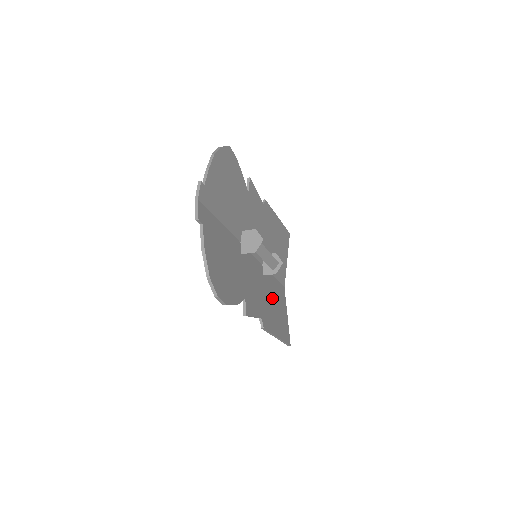
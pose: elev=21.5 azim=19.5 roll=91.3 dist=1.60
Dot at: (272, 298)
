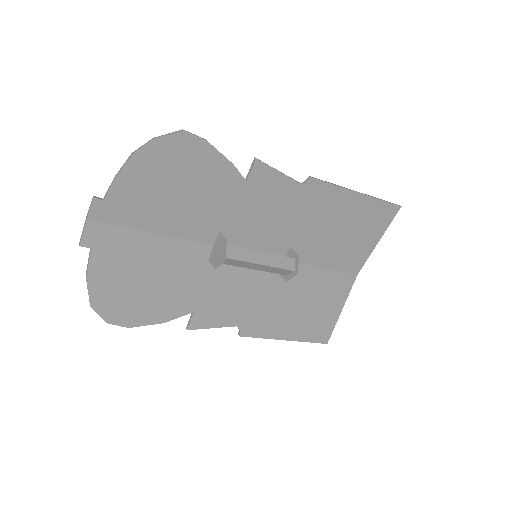
Dot at: (295, 296)
